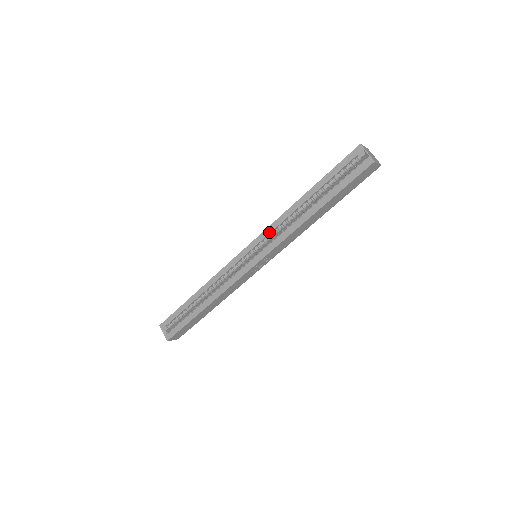
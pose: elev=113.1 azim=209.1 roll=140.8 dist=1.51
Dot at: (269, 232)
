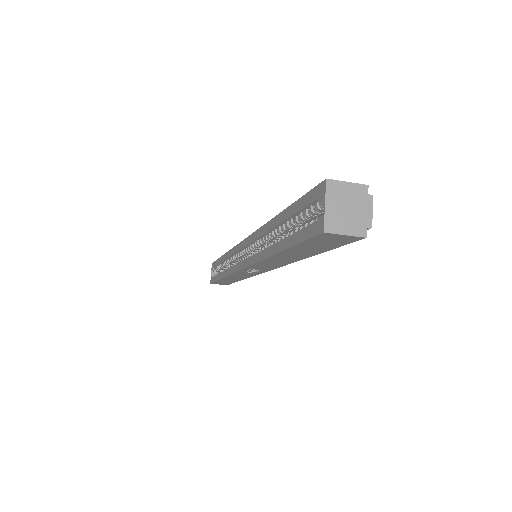
Dot at: (253, 239)
